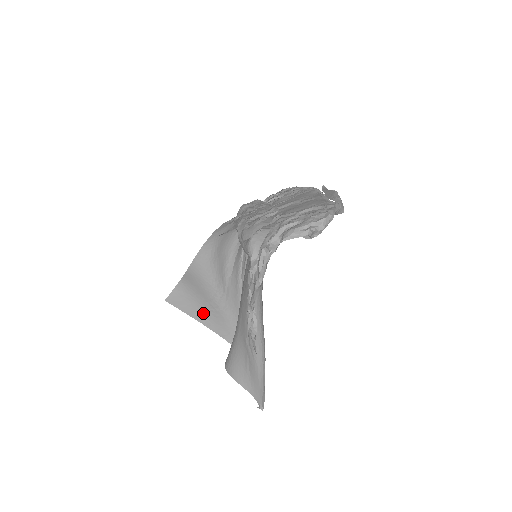
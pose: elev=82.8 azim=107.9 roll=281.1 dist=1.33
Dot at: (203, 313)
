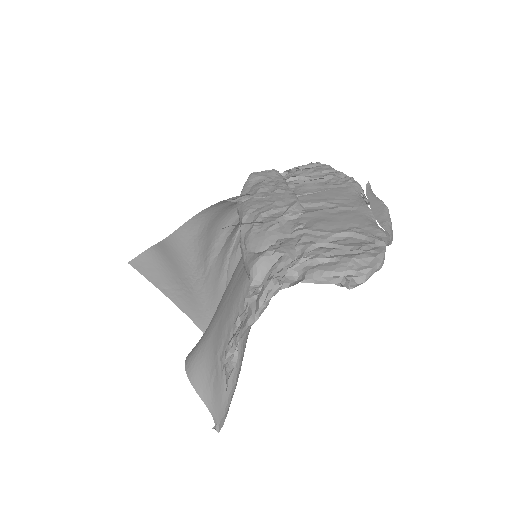
Dot at: (172, 288)
